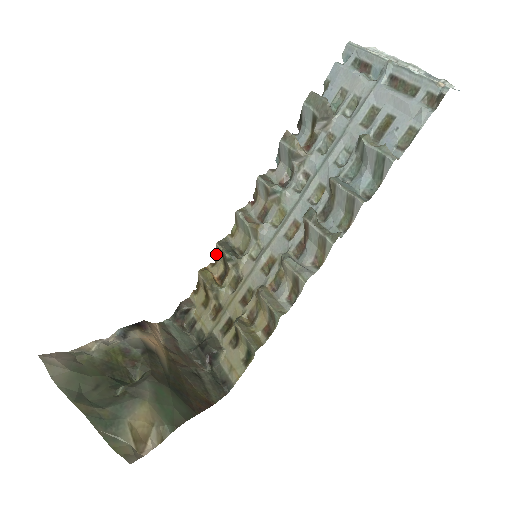
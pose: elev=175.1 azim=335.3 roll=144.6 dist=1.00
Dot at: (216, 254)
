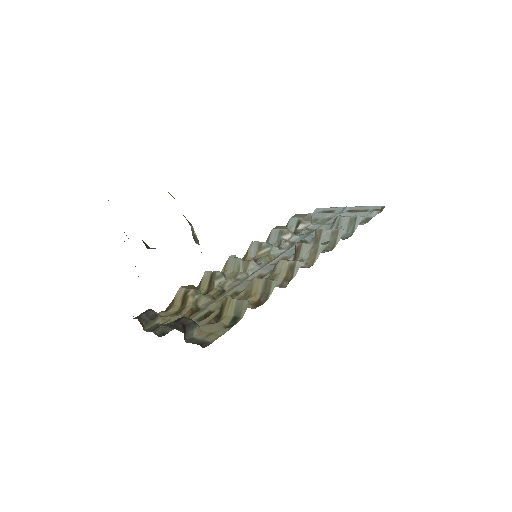
Dot at: (198, 287)
